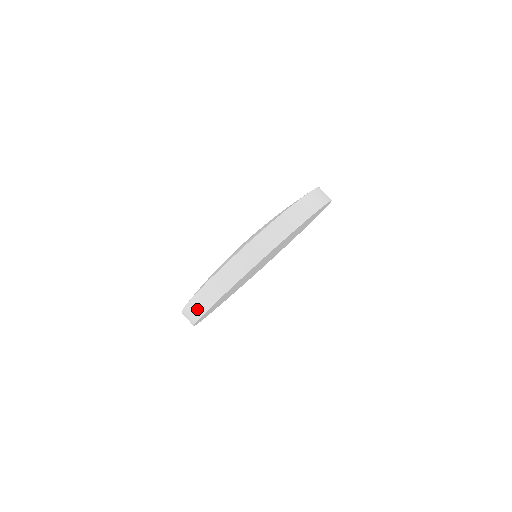
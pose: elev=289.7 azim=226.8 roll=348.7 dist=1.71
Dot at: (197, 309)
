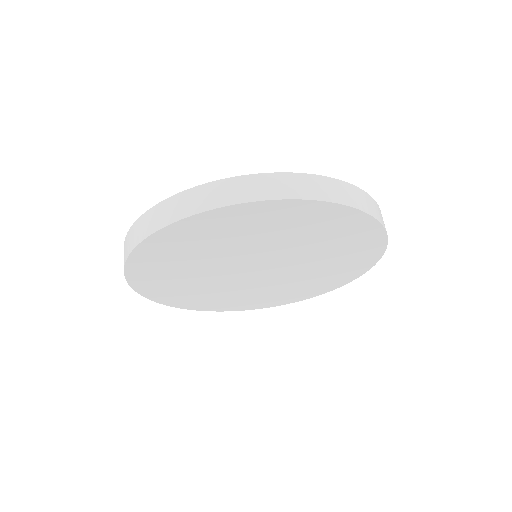
Dot at: (130, 242)
